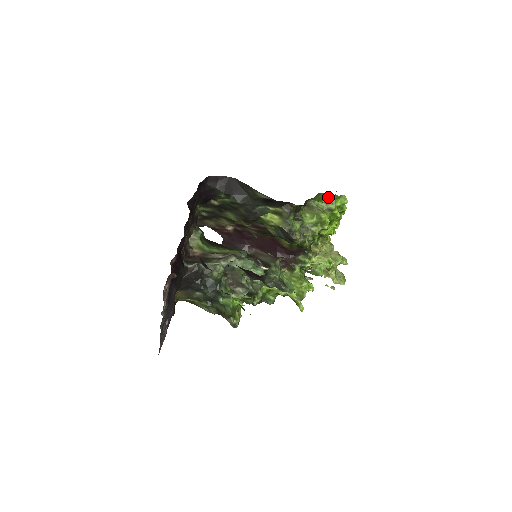
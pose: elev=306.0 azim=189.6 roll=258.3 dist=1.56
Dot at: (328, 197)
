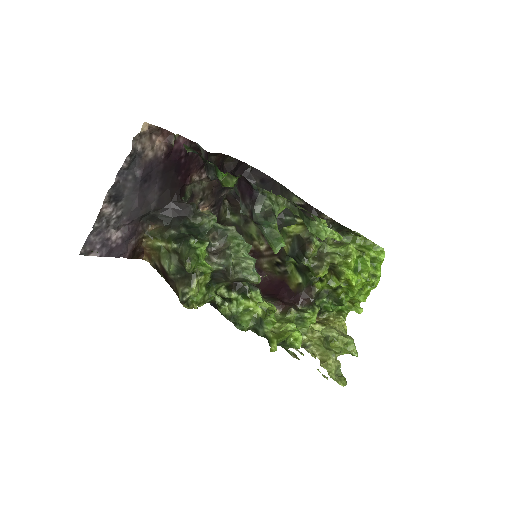
Dot at: (364, 241)
